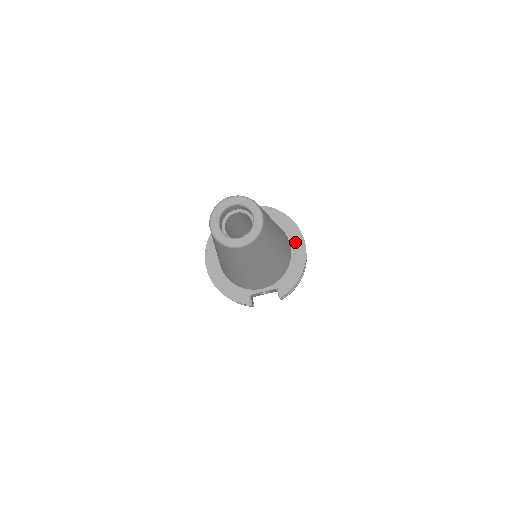
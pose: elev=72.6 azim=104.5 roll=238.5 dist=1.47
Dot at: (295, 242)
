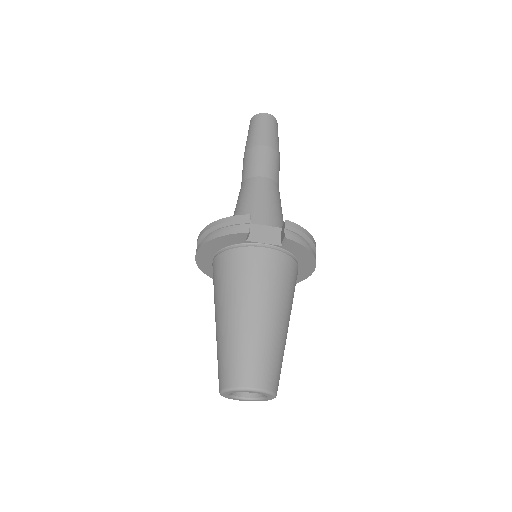
Dot at: (304, 270)
